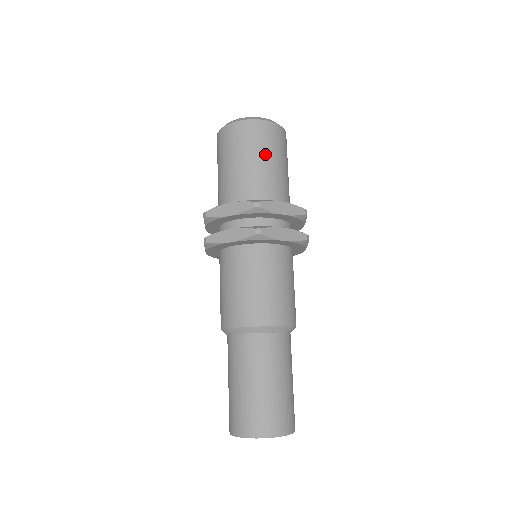
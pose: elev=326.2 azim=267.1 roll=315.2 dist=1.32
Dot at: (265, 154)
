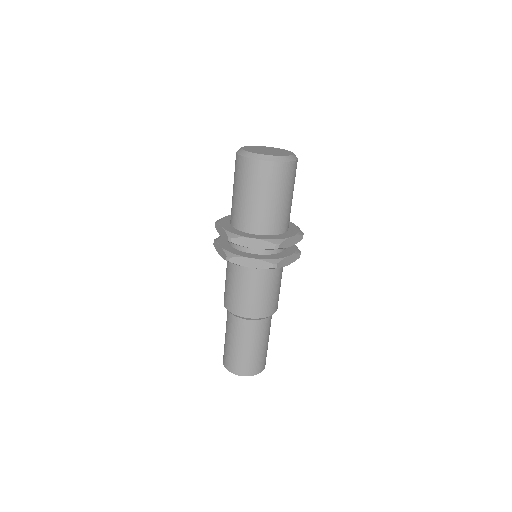
Dot at: (253, 191)
